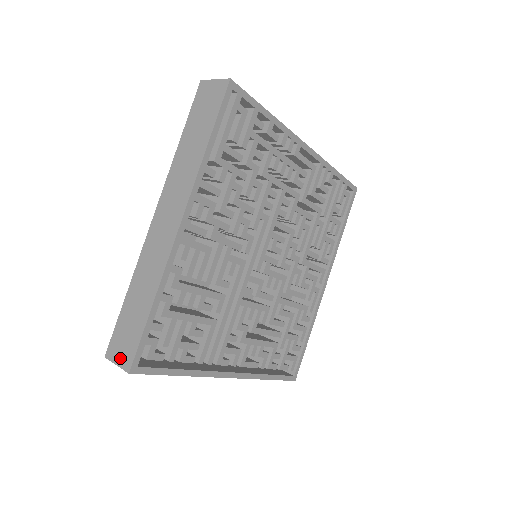
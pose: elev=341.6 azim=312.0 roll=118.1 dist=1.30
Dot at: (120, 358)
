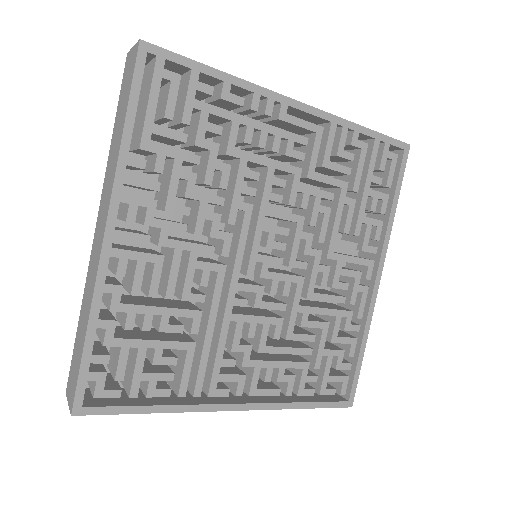
Dot at: (70, 396)
